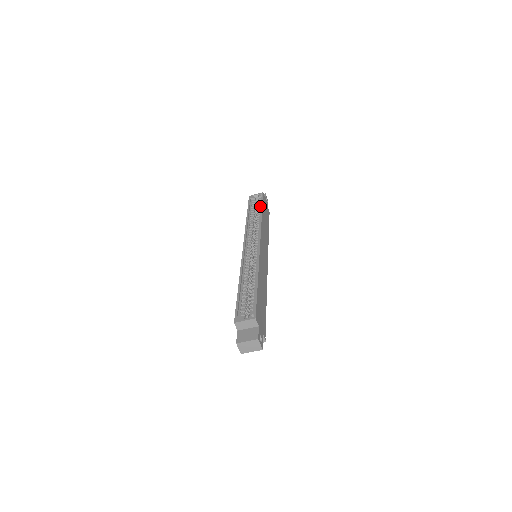
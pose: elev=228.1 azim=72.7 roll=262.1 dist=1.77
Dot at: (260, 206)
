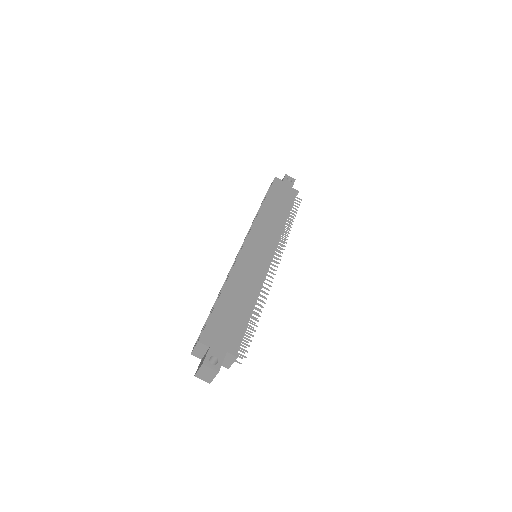
Dot at: occluded
